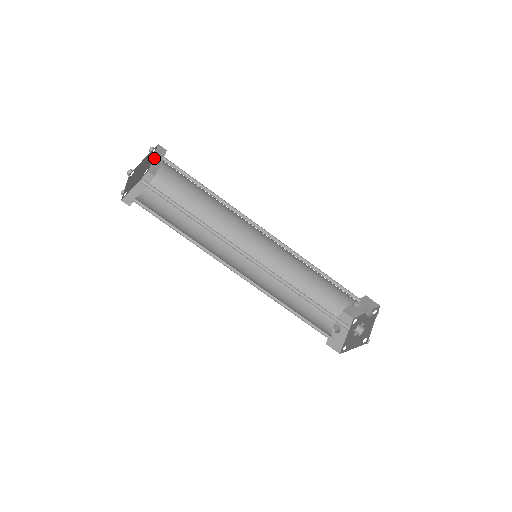
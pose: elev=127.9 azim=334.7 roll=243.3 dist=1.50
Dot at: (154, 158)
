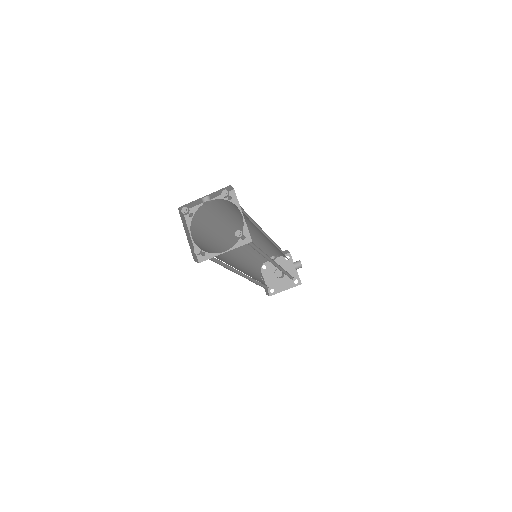
Dot at: (206, 196)
